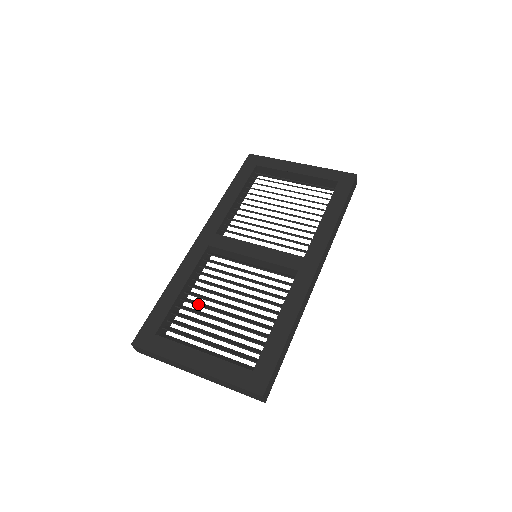
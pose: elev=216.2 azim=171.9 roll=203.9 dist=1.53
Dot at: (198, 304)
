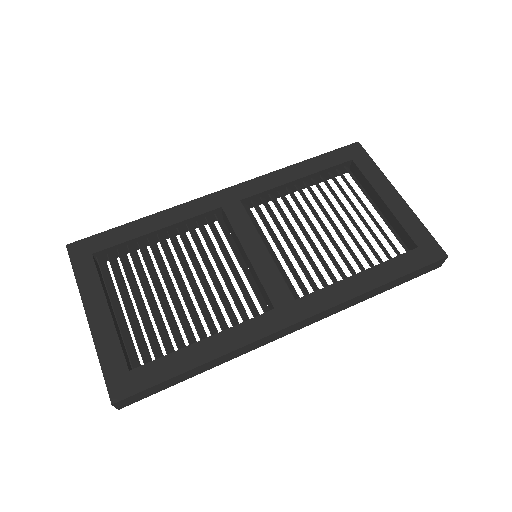
Dot at: (157, 257)
